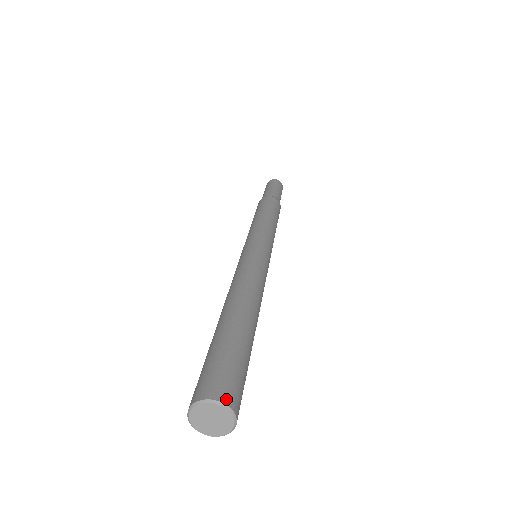
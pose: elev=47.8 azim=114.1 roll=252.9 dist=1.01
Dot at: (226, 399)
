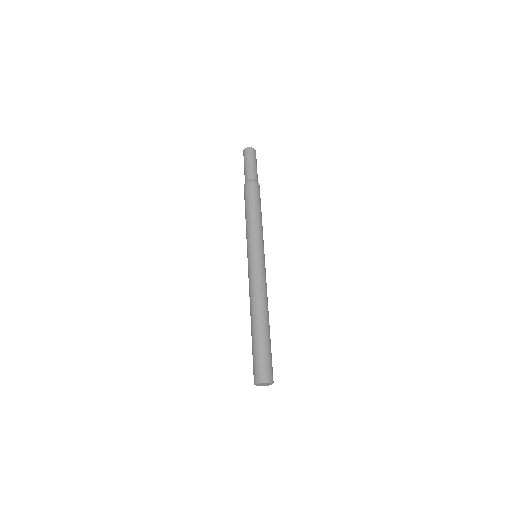
Dot at: (271, 379)
